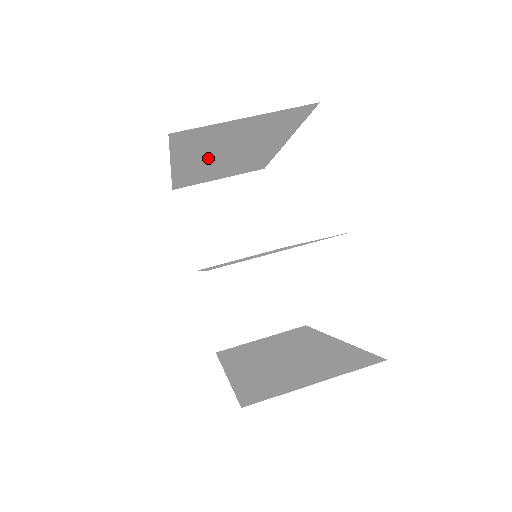
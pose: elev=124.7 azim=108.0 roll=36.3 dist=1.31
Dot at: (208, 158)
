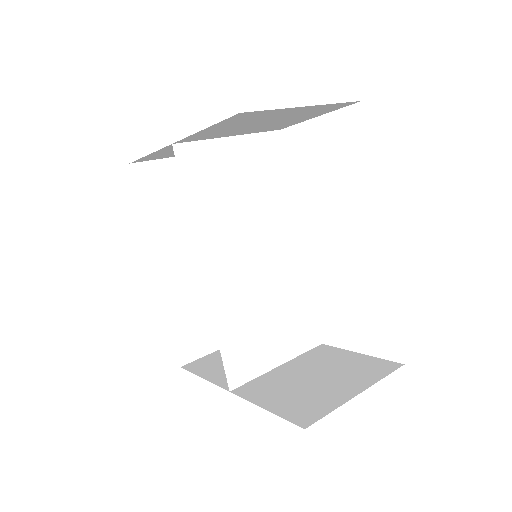
Dot at: (184, 252)
